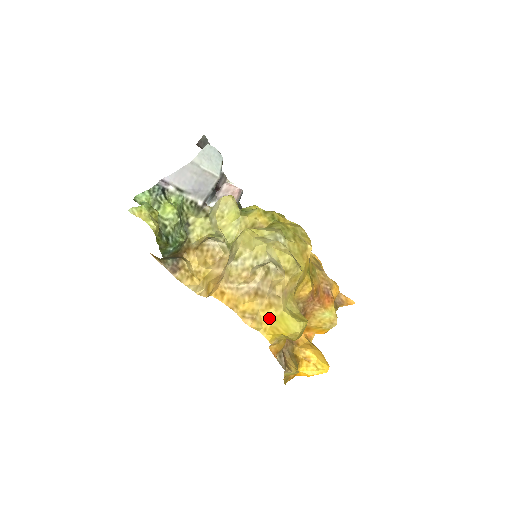
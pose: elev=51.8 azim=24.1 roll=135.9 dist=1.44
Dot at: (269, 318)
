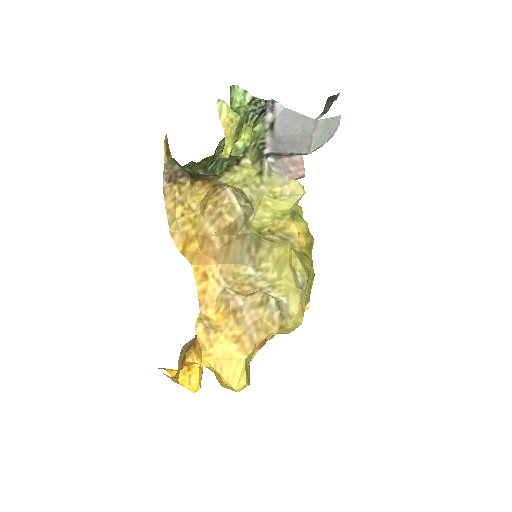
Dot at: (224, 350)
